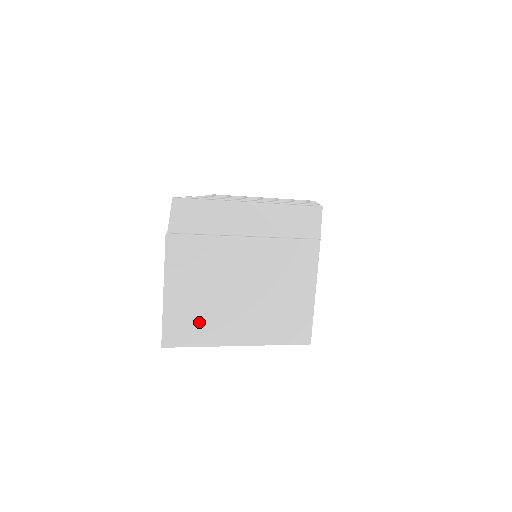
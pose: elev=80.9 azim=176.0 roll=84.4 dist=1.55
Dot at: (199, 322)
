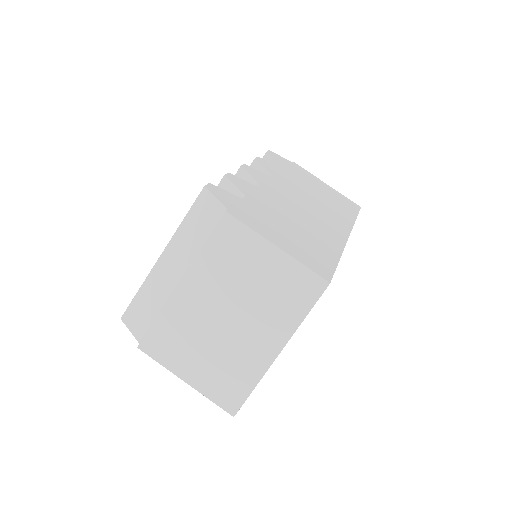
Dot at: (232, 372)
